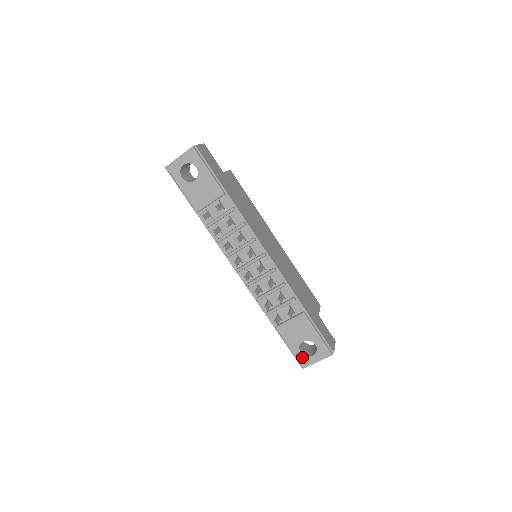
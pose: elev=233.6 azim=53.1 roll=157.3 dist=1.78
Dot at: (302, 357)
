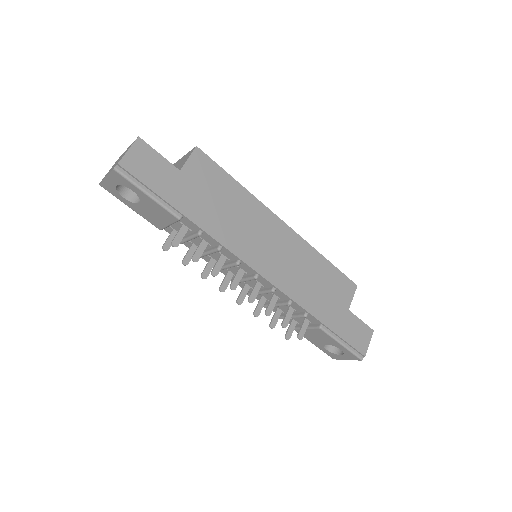
Dot at: (329, 353)
